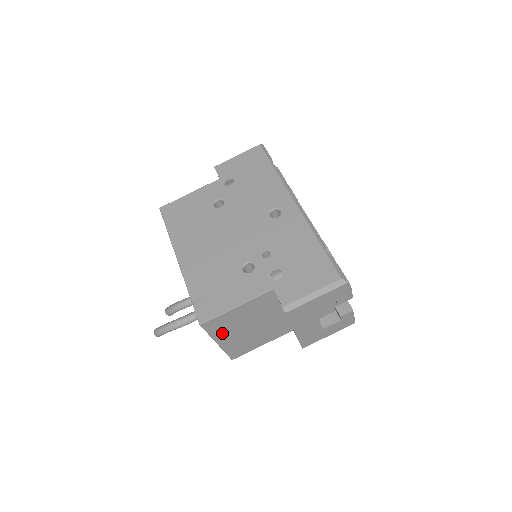
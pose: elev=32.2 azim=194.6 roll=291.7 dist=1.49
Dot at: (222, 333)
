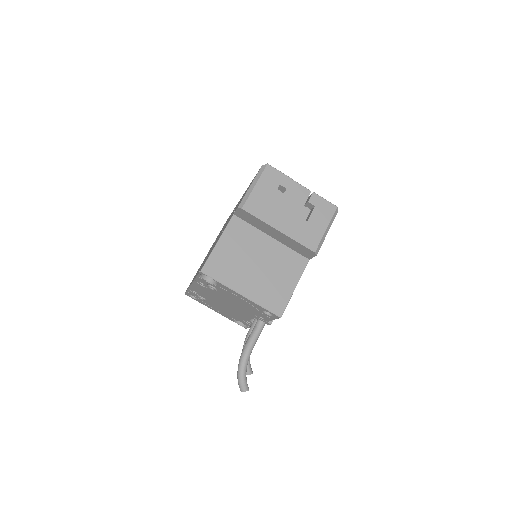
Dot at: (233, 279)
